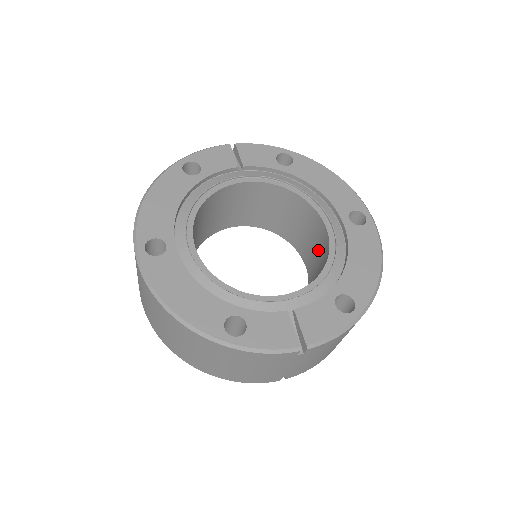
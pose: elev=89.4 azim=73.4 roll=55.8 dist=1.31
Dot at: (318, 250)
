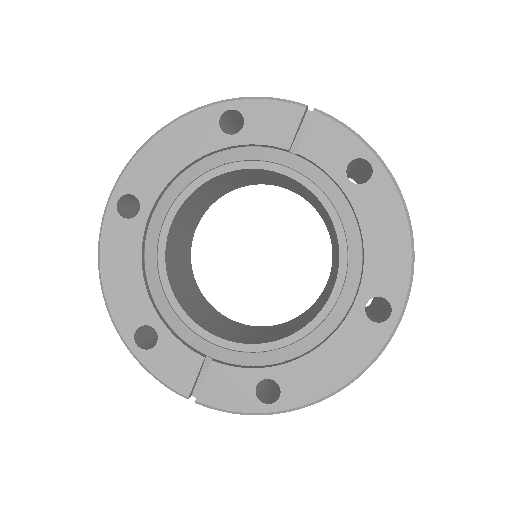
Dot at: (325, 296)
